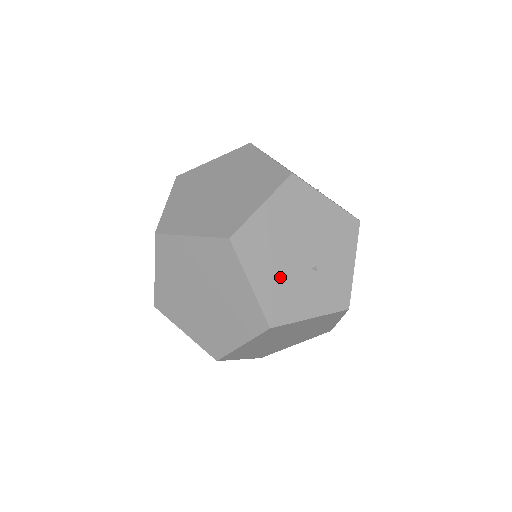
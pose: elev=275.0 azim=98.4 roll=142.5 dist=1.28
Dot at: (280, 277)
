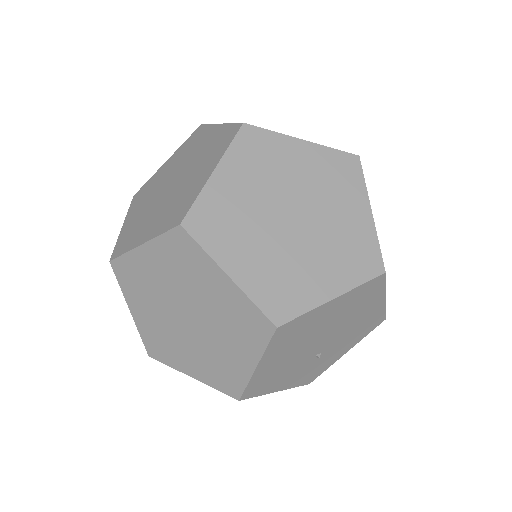
Dot at: (286, 361)
